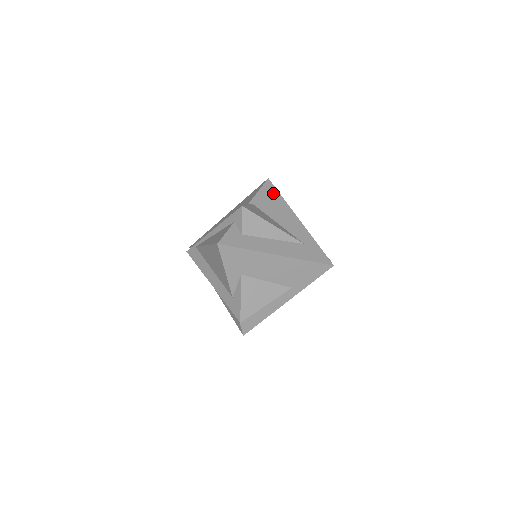
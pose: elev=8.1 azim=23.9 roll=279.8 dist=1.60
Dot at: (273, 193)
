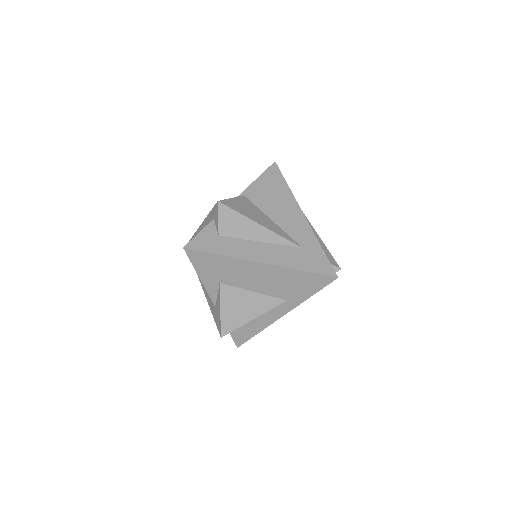
Dot at: (276, 181)
